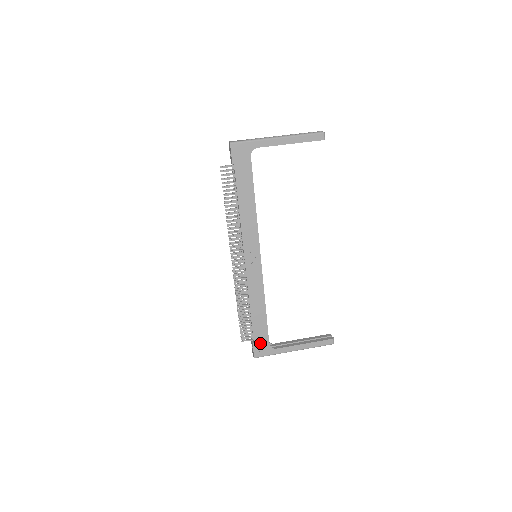
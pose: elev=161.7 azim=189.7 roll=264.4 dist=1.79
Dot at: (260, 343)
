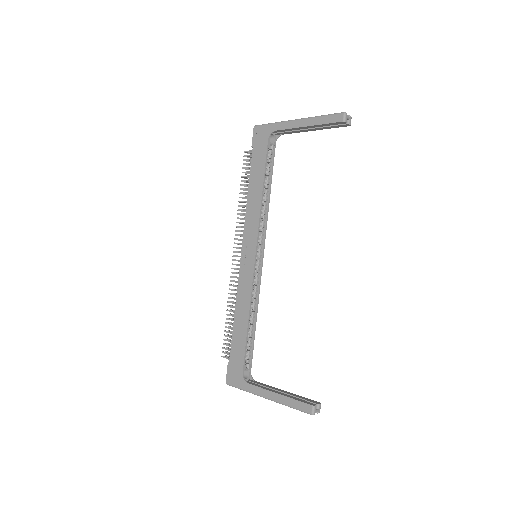
Dot at: (235, 366)
